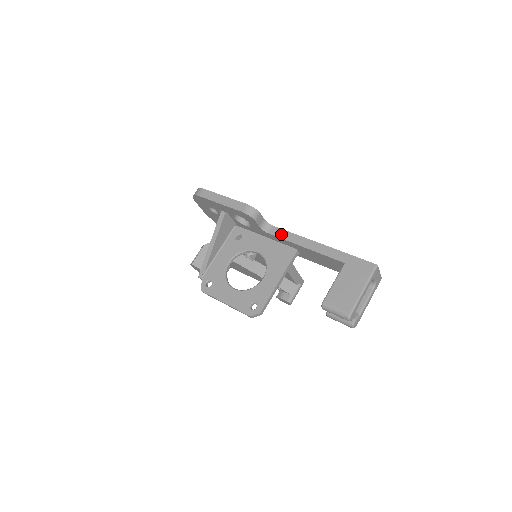
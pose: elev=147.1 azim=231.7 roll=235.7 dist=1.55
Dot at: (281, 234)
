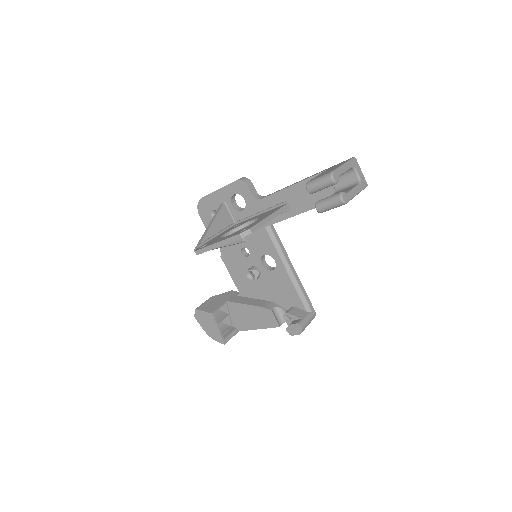
Dot at: (272, 193)
